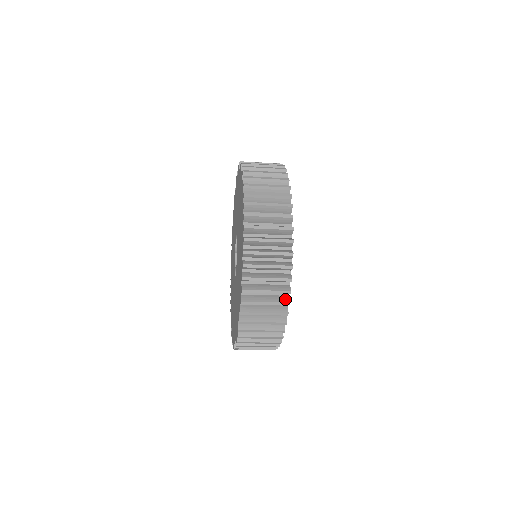
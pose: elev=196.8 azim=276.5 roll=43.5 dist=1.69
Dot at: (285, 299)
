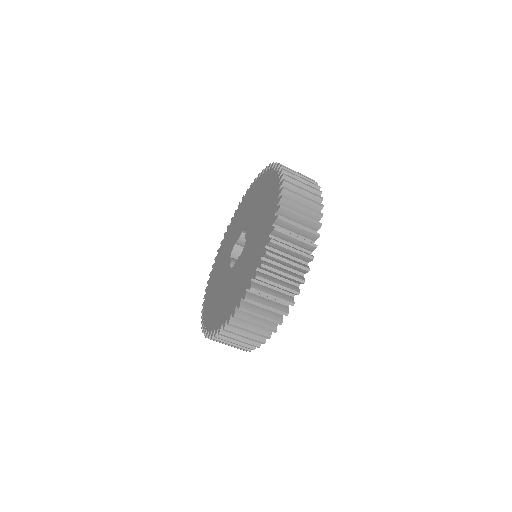
Dot at: (279, 318)
